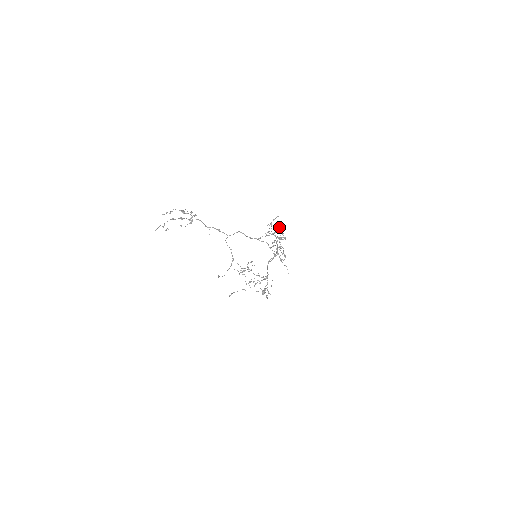
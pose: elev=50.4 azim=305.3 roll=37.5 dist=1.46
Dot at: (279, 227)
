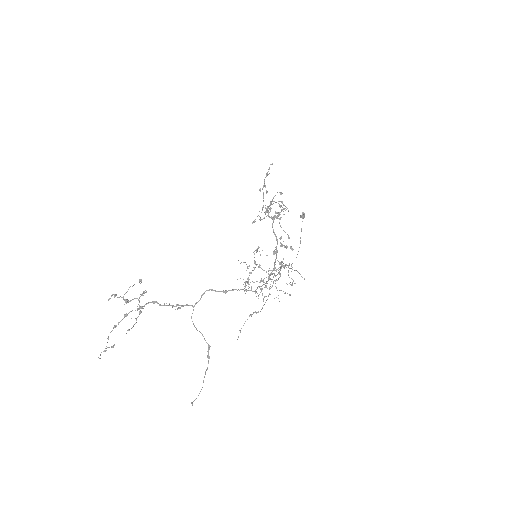
Dot at: (273, 198)
